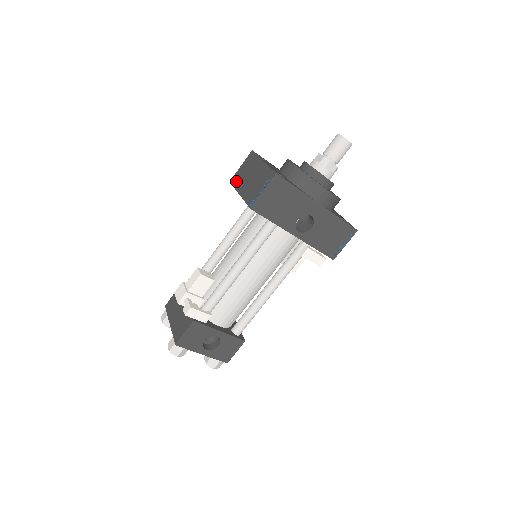
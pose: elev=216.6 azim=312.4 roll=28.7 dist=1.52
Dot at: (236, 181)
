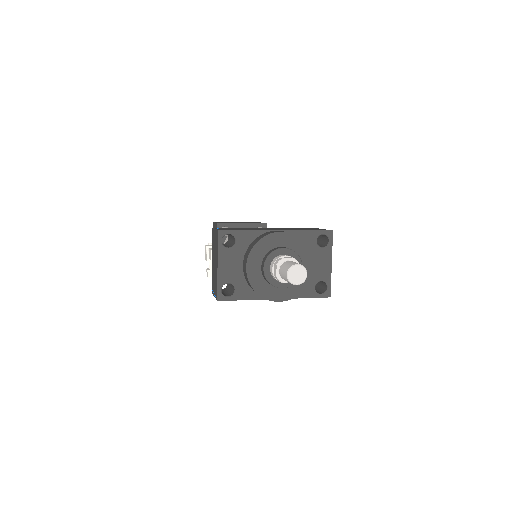
Dot at: (212, 241)
